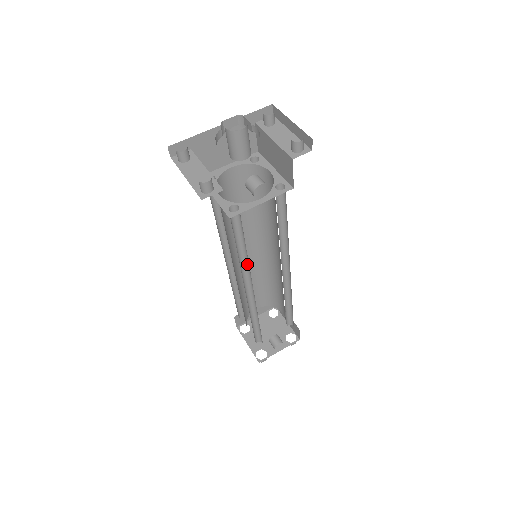
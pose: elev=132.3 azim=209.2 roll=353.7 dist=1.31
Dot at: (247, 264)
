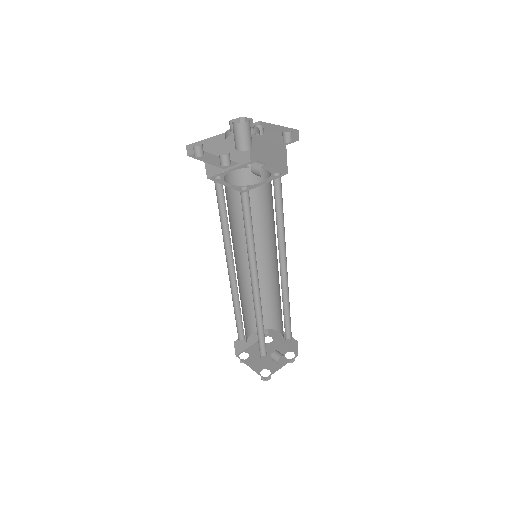
Dot at: (253, 253)
